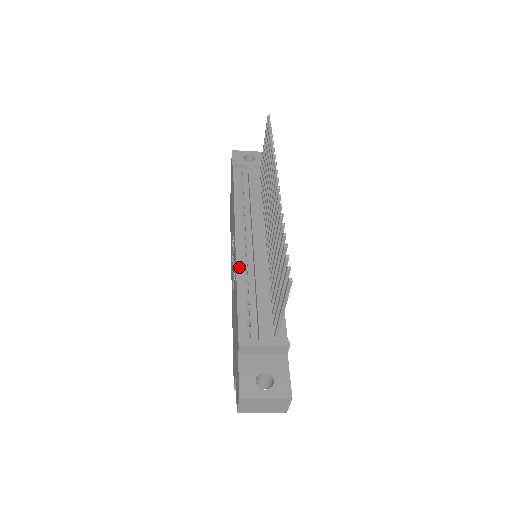
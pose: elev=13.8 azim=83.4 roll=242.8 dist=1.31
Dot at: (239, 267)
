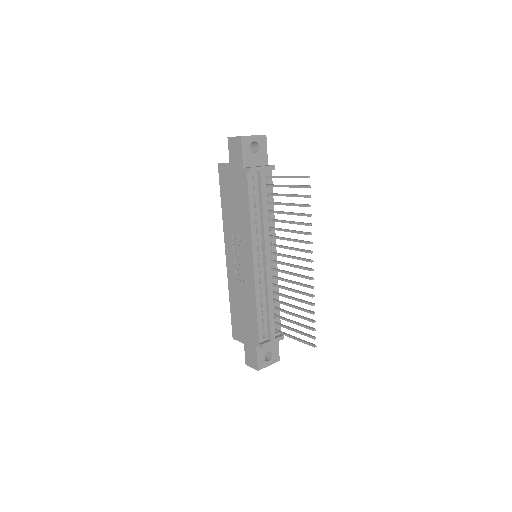
Dot at: (257, 286)
